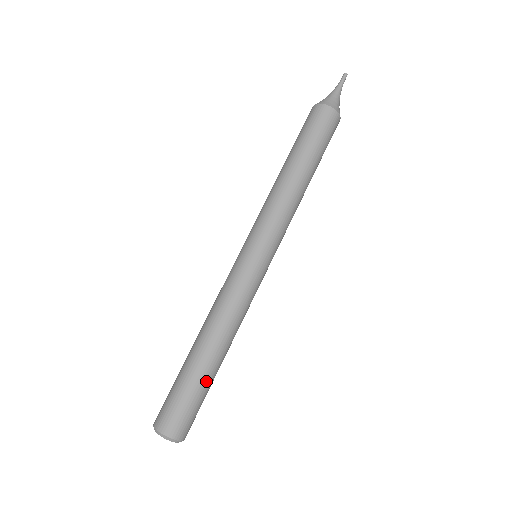
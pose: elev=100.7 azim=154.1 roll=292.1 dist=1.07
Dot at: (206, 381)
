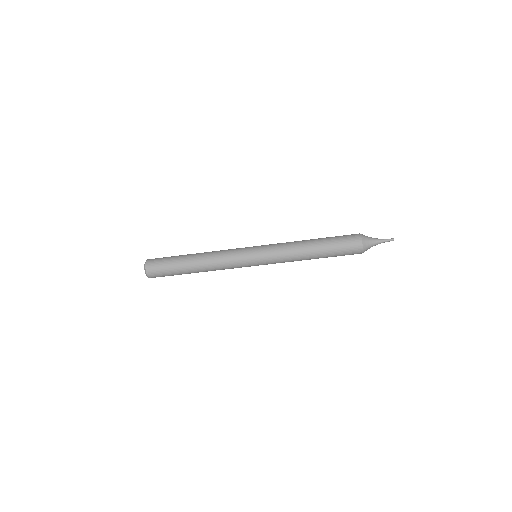
Dot at: (181, 273)
